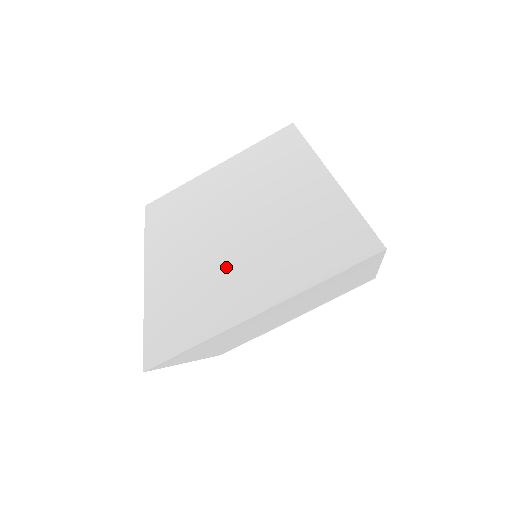
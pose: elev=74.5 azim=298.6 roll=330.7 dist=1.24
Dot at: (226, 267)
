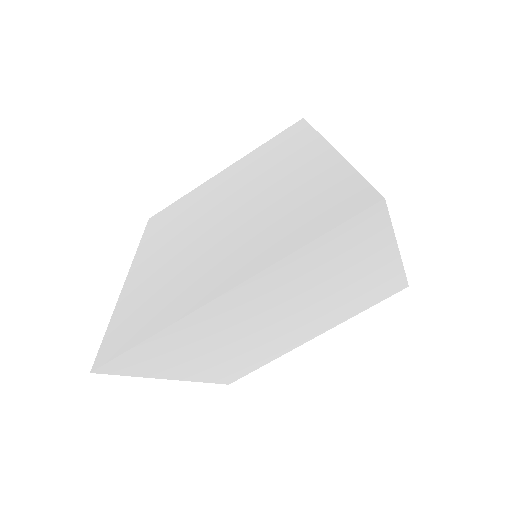
Dot at: (205, 254)
